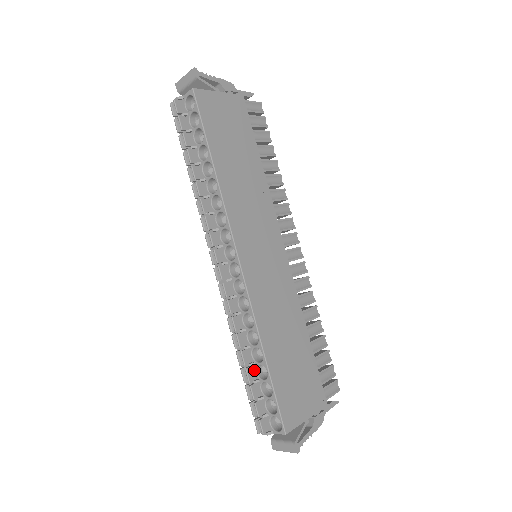
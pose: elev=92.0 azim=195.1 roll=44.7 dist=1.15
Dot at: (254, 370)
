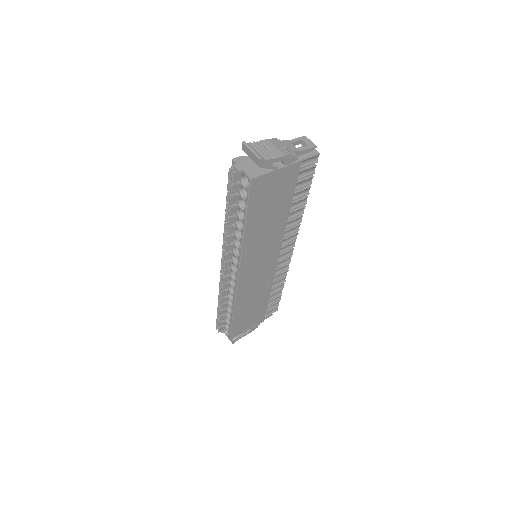
Dot at: (225, 311)
